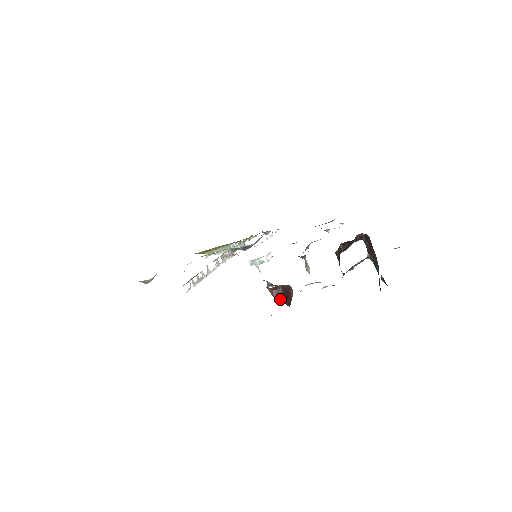
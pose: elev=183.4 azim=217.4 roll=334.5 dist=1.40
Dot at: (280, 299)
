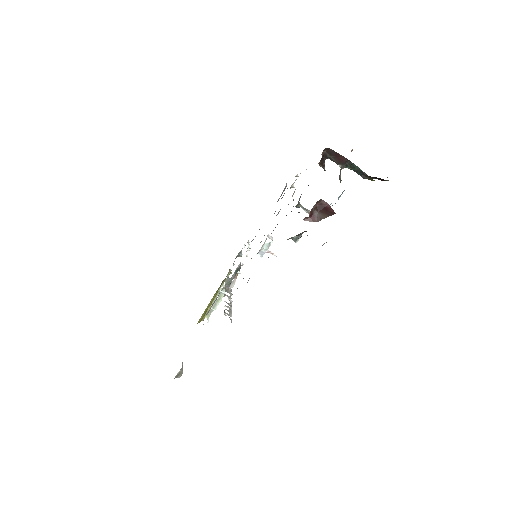
Dot at: (322, 217)
